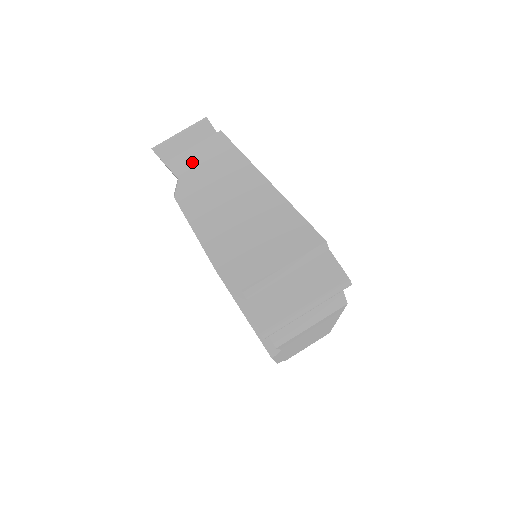
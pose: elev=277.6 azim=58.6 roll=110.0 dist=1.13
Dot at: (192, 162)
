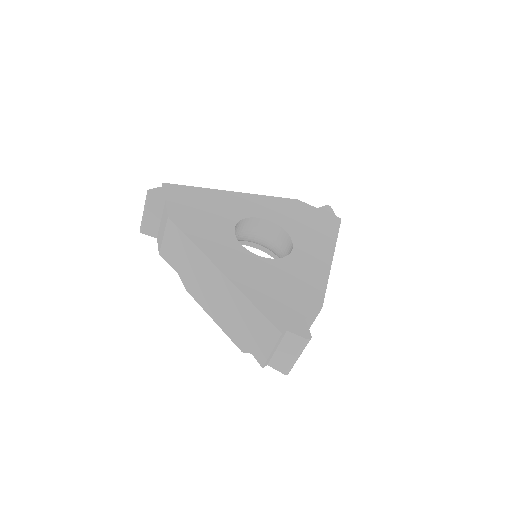
Dot at: (174, 255)
